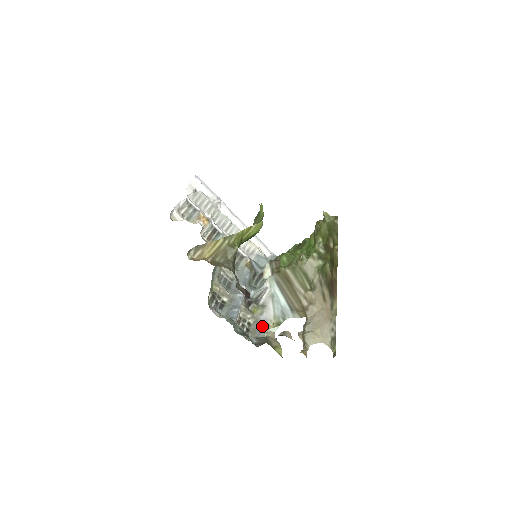
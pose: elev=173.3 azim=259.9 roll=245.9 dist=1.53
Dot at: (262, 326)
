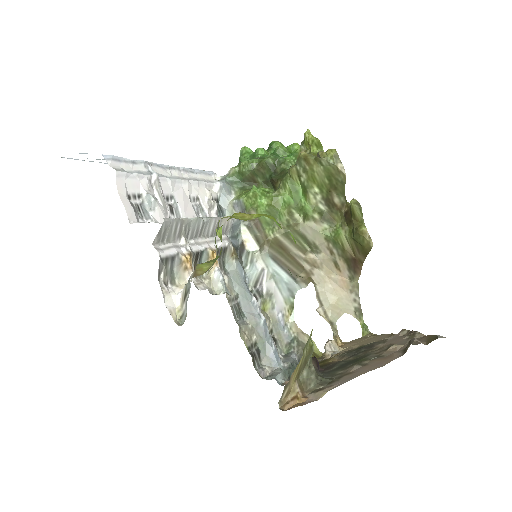
Dot at: (282, 323)
